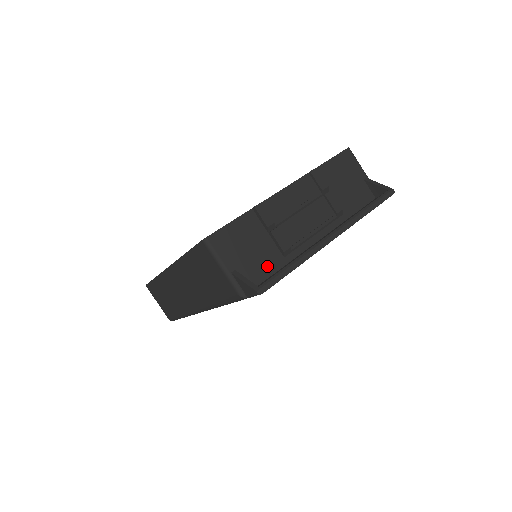
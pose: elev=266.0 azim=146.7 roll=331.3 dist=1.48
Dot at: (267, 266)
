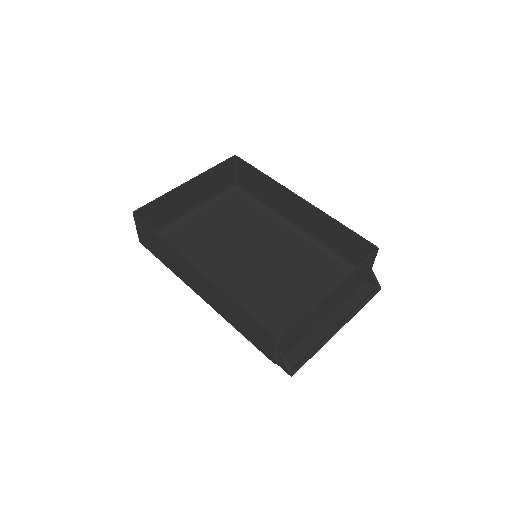
Dot at: (296, 342)
